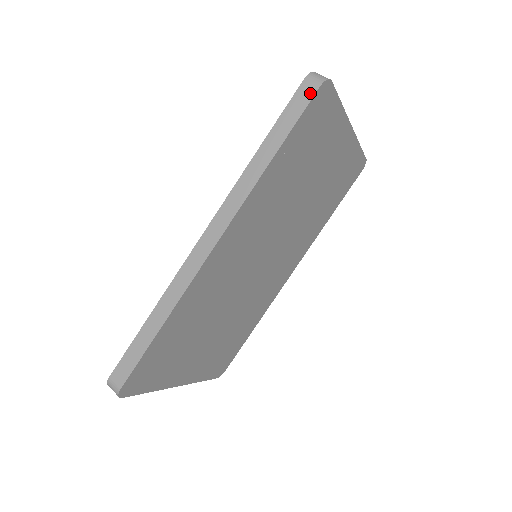
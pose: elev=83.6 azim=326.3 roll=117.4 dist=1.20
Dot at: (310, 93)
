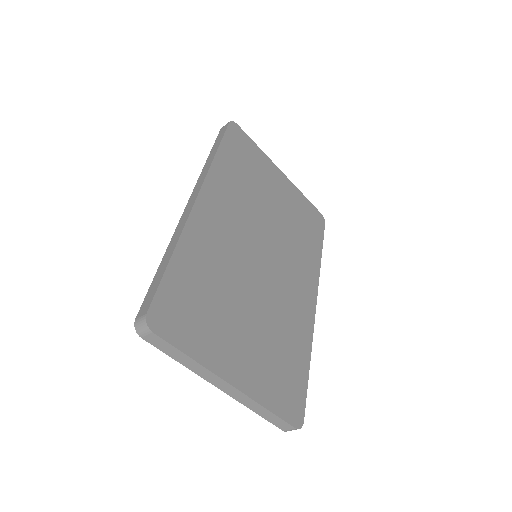
Dot at: (225, 127)
